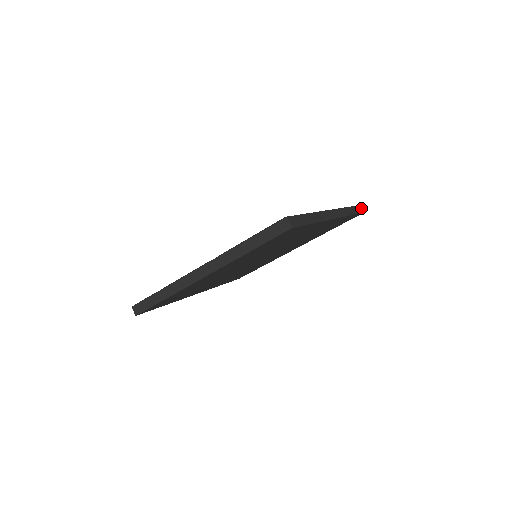
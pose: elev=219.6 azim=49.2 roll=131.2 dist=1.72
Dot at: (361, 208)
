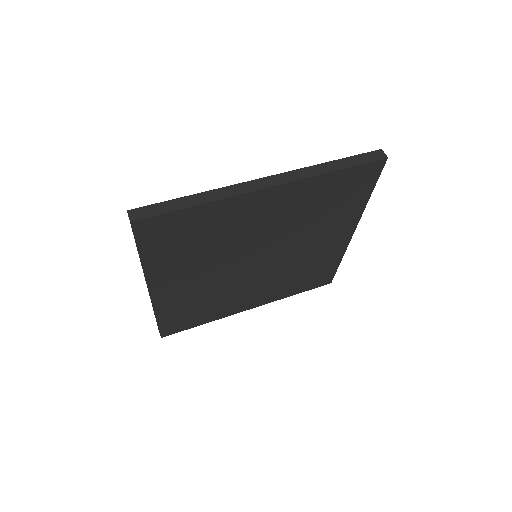
Dot at: (382, 153)
